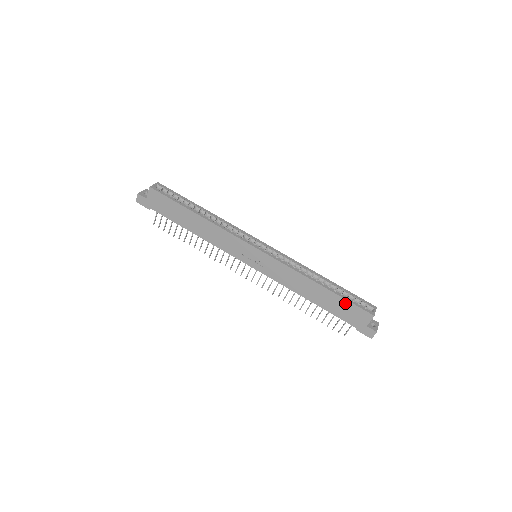
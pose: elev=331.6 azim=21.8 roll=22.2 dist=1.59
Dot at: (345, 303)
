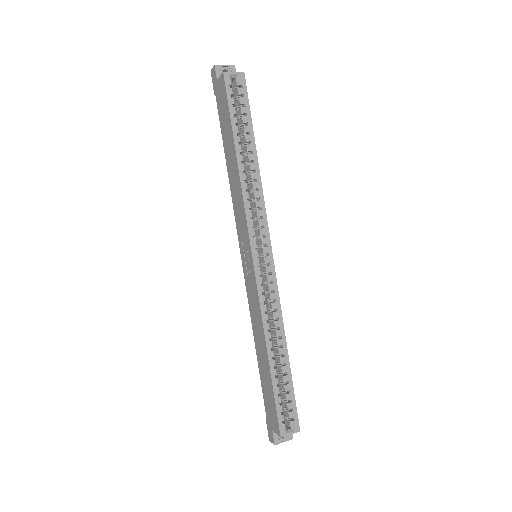
Dot at: (272, 395)
